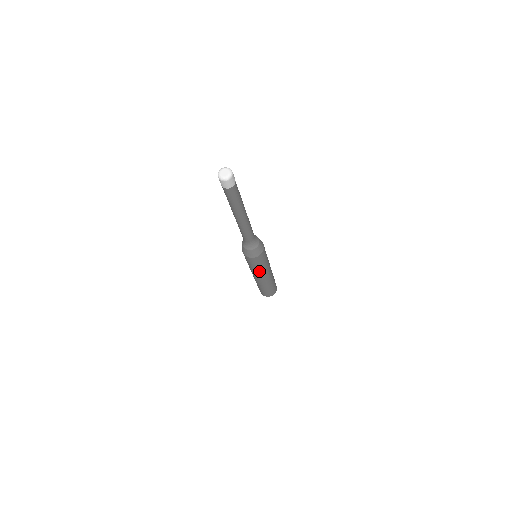
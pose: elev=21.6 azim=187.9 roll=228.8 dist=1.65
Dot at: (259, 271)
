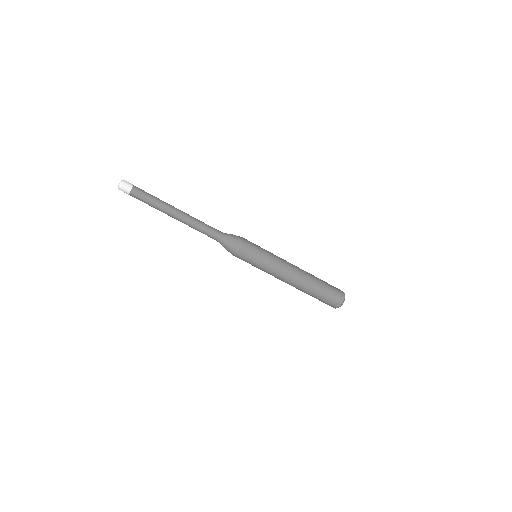
Dot at: (273, 261)
